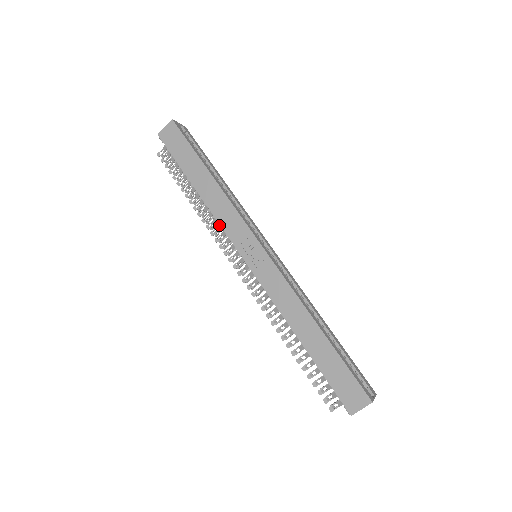
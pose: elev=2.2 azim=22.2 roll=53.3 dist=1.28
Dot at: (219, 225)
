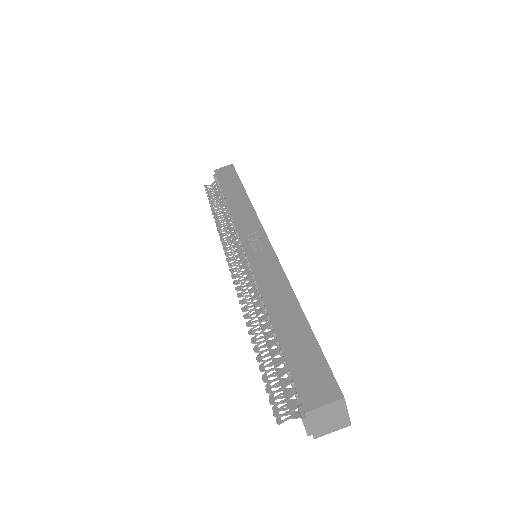
Dot at: (232, 228)
